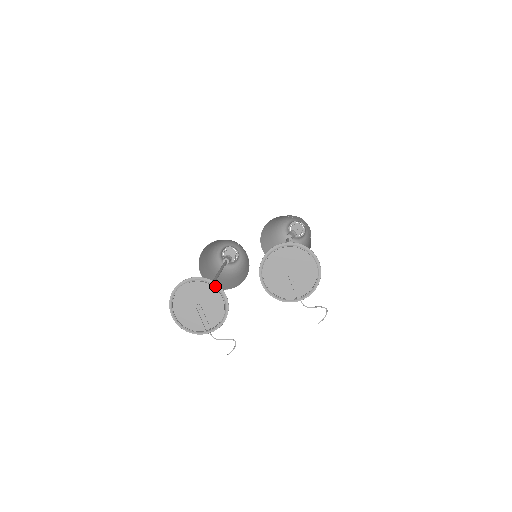
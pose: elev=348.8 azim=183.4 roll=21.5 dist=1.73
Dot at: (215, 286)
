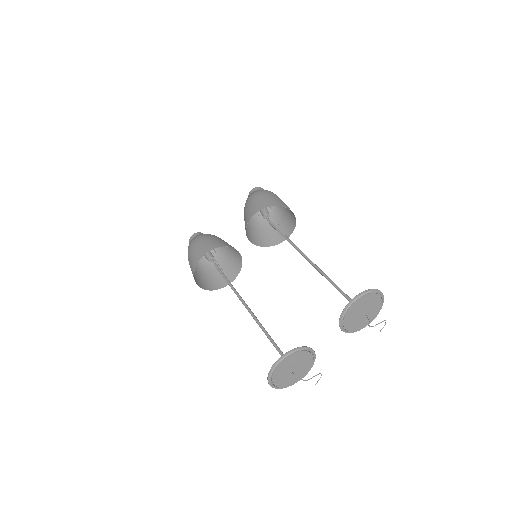
Dot at: (306, 350)
